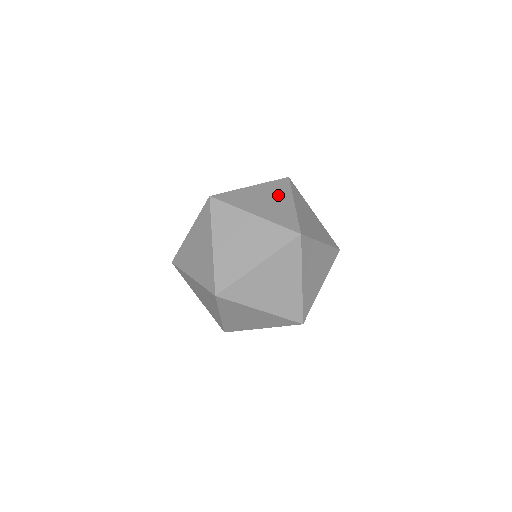
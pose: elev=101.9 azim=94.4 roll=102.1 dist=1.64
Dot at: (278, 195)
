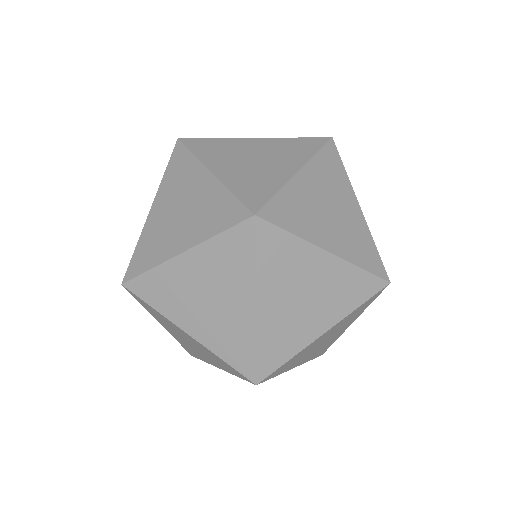
Dot at: (283, 156)
